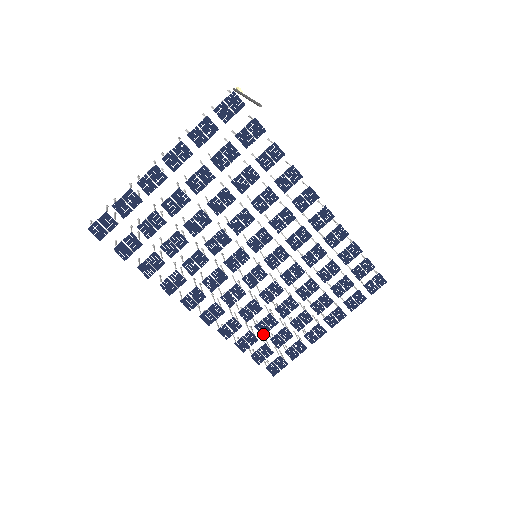
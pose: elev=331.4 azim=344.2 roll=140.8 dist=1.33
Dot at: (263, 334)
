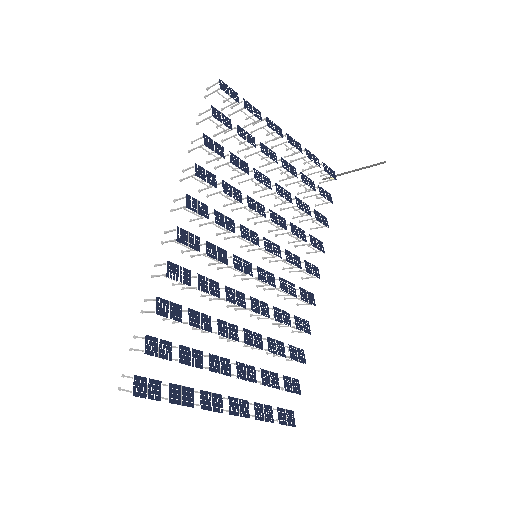
Dot at: (190, 323)
